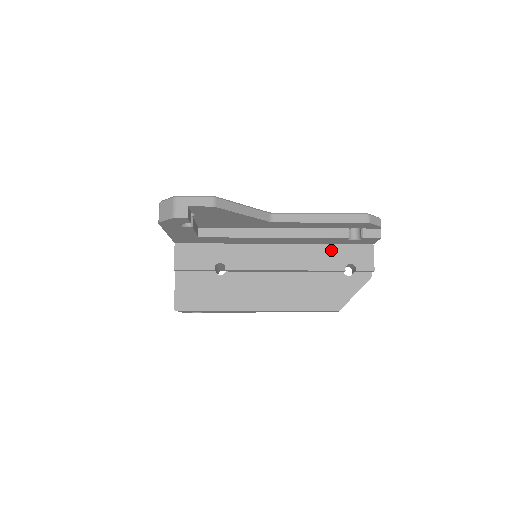
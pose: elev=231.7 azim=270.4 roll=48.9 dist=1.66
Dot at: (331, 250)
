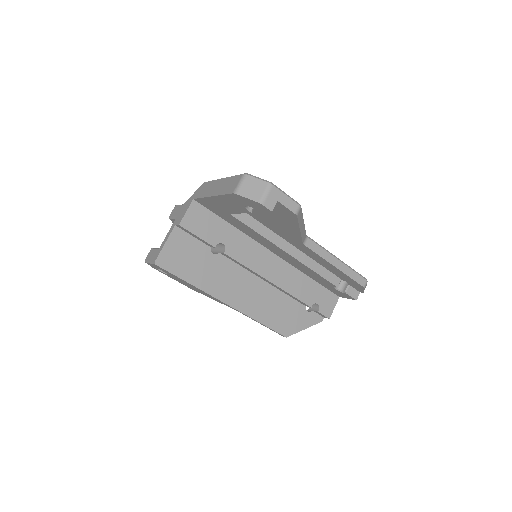
Dot at: (311, 284)
